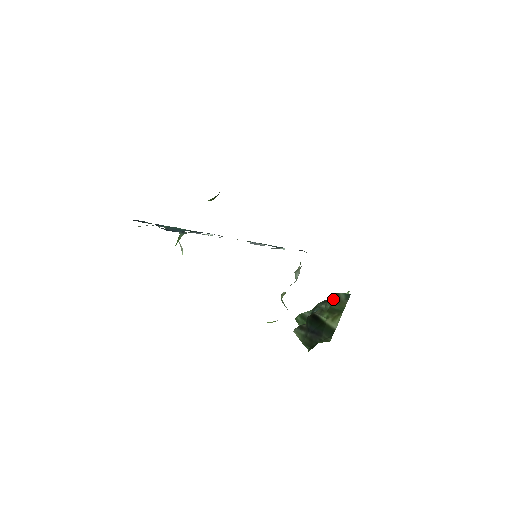
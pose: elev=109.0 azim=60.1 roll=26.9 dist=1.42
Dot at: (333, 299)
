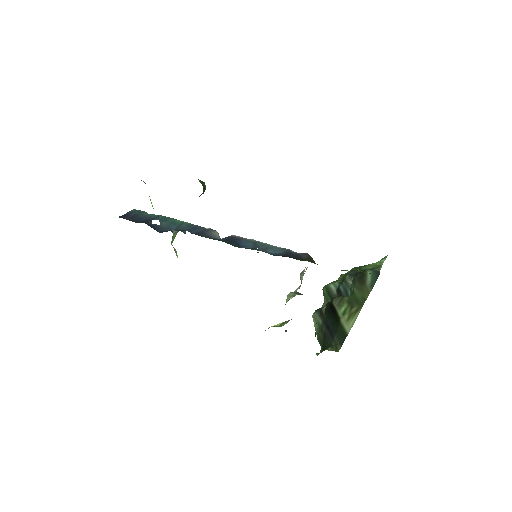
Dot at: (358, 280)
